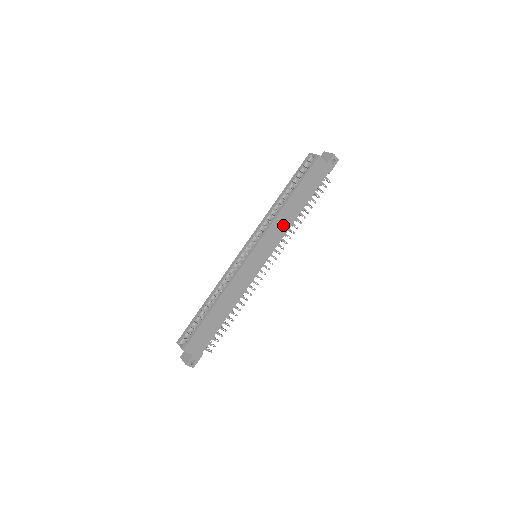
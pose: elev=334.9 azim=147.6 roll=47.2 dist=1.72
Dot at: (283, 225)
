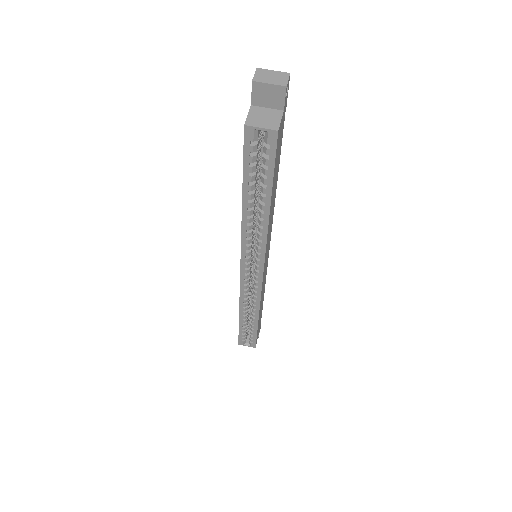
Dot at: (271, 219)
